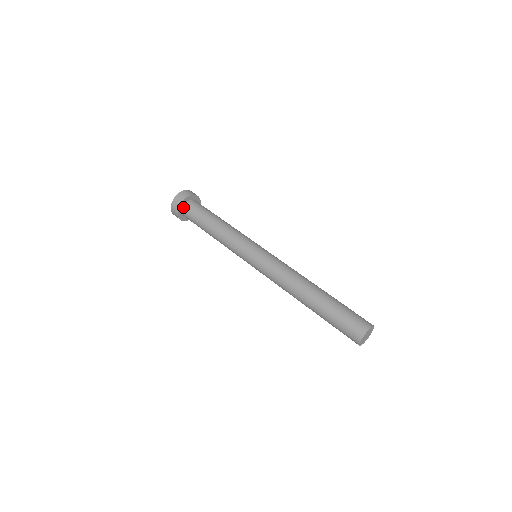
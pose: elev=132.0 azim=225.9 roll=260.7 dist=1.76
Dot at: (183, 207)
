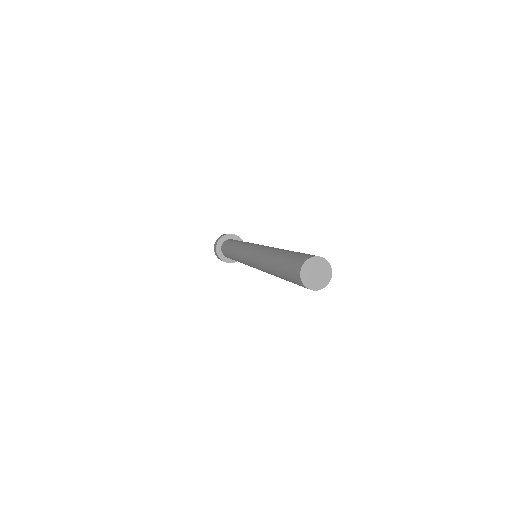
Dot at: (225, 241)
